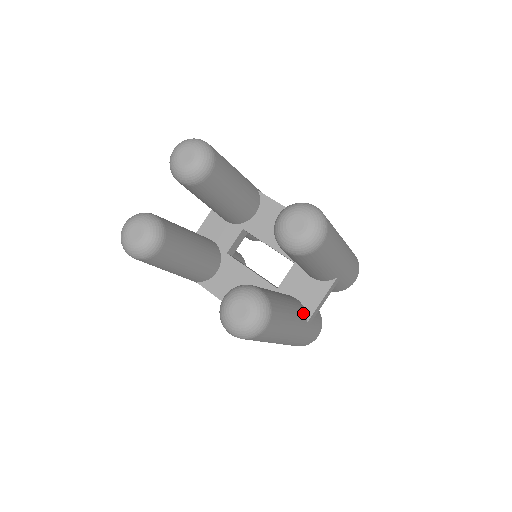
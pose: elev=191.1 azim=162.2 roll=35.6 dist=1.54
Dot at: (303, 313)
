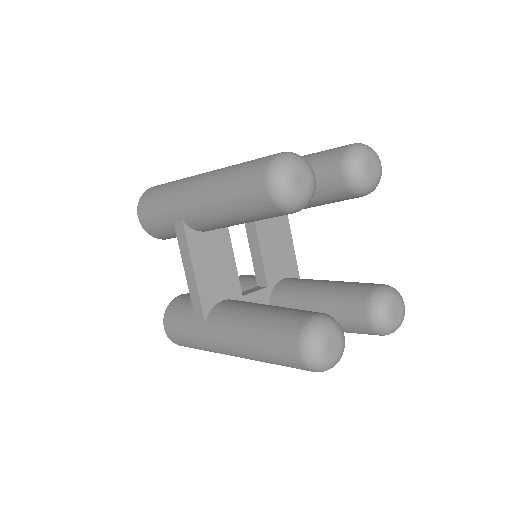
Dot at: occluded
